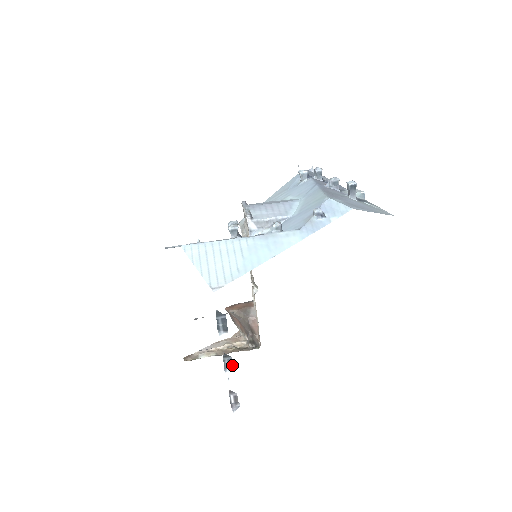
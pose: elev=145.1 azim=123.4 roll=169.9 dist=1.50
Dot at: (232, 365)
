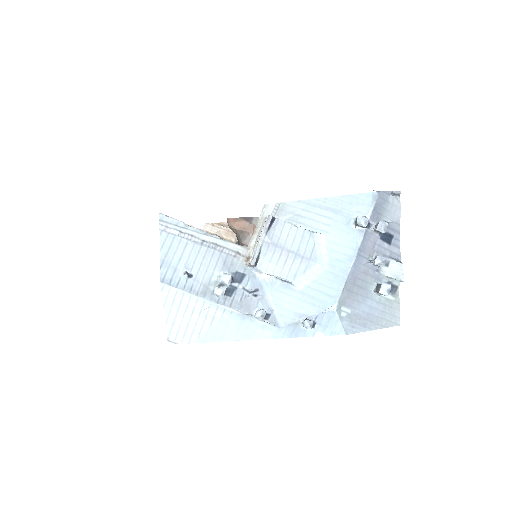
Dot at: occluded
